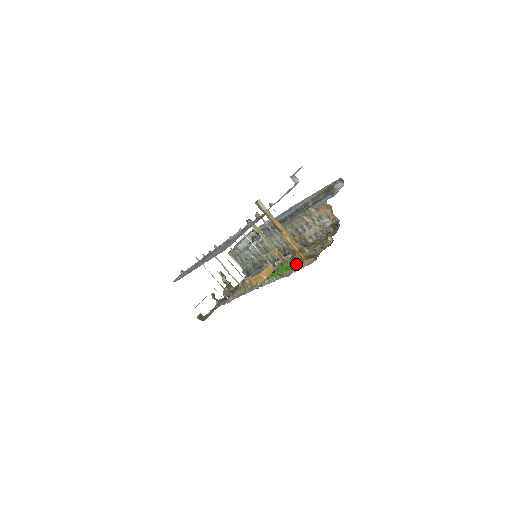
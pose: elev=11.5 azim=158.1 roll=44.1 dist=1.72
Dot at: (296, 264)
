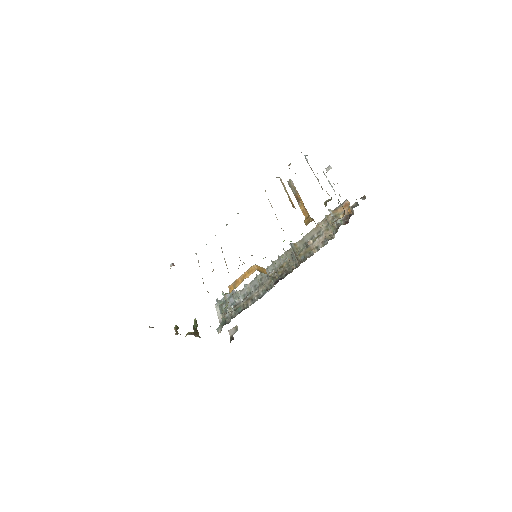
Dot at: occluded
